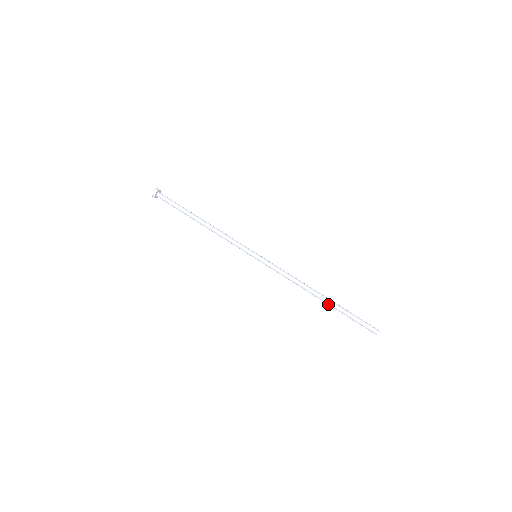
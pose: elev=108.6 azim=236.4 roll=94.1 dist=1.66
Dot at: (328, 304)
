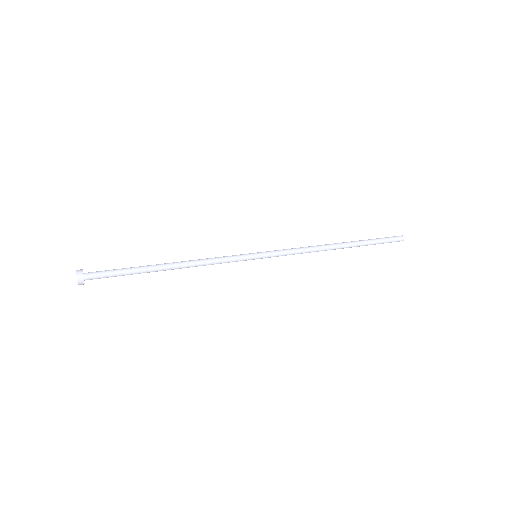
Dot at: occluded
